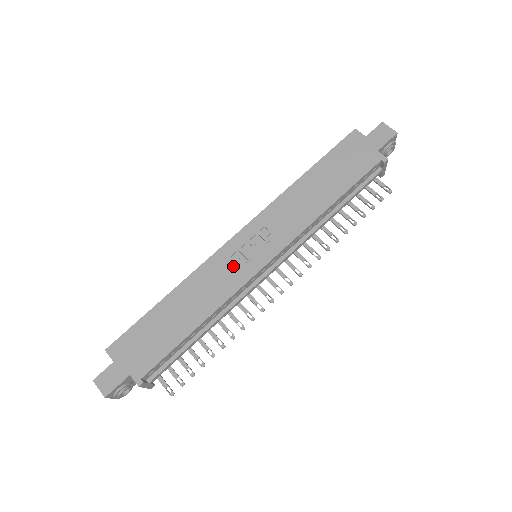
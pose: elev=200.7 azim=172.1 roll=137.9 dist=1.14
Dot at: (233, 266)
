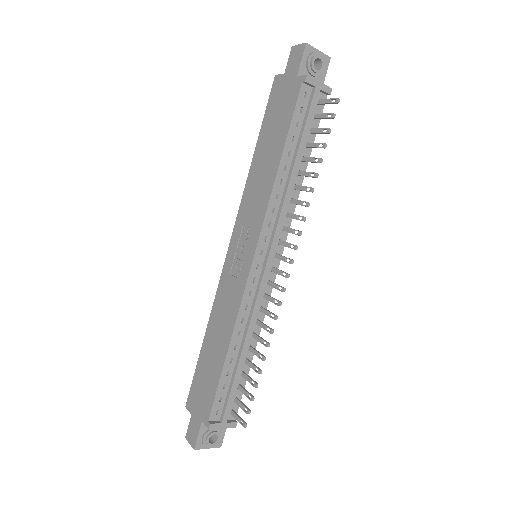
Dot at: (233, 279)
